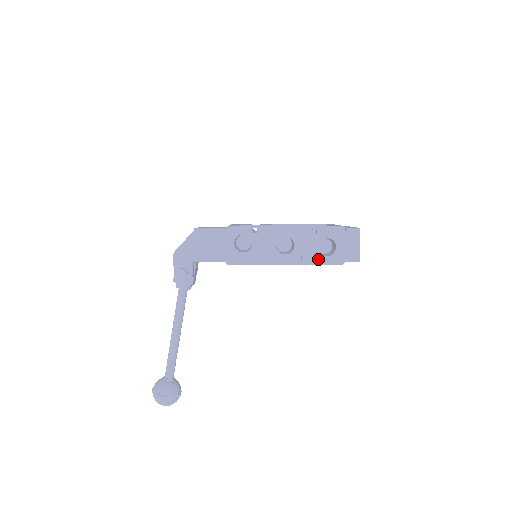
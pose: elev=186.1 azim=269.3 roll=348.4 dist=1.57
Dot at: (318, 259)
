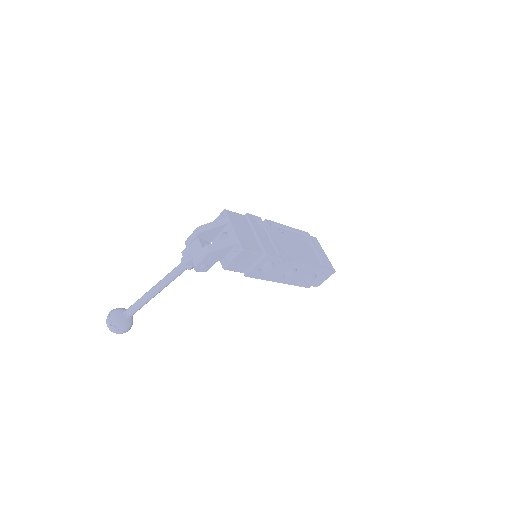
Dot at: (300, 283)
